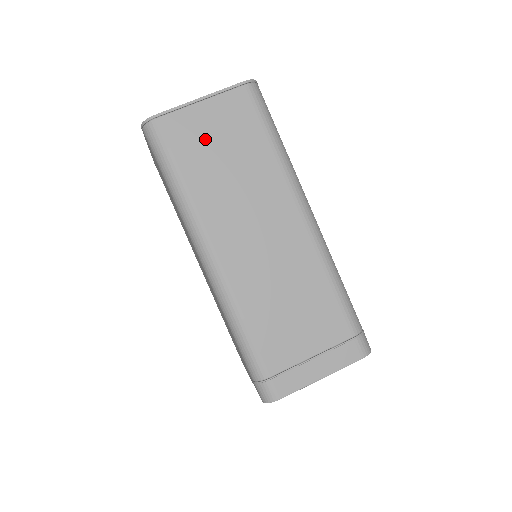
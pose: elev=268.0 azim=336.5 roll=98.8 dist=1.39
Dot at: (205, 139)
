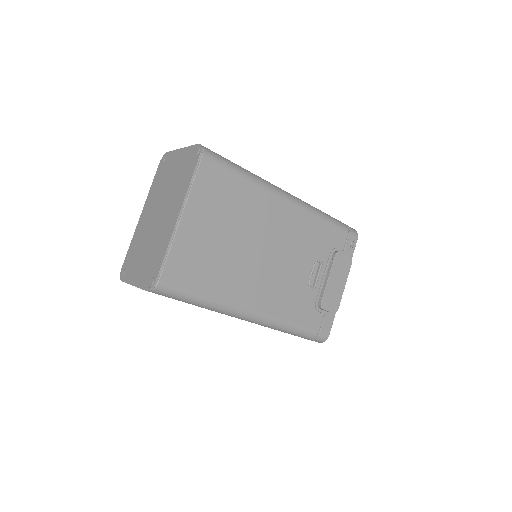
Dot at: occluded
